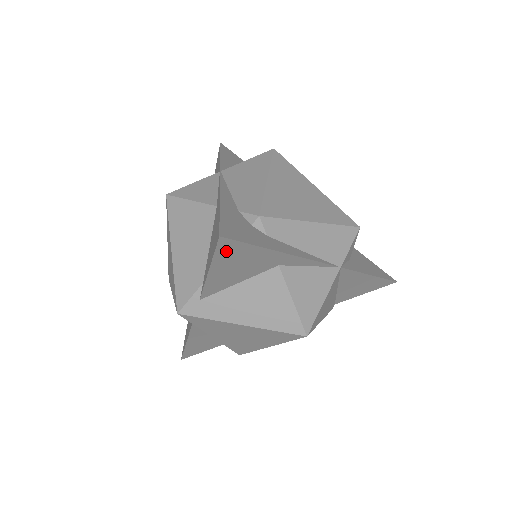
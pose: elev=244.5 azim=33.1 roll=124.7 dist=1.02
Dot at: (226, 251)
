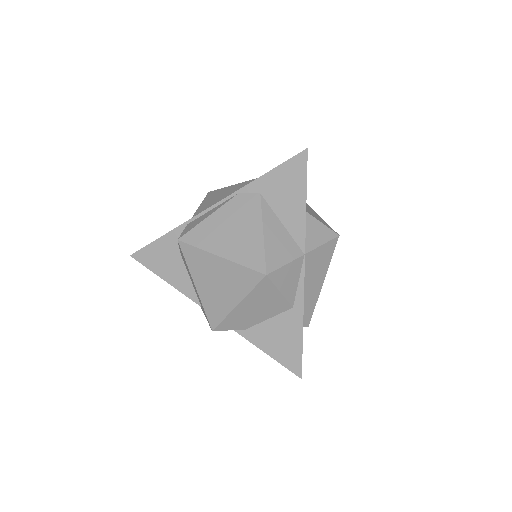
Dot at: occluded
